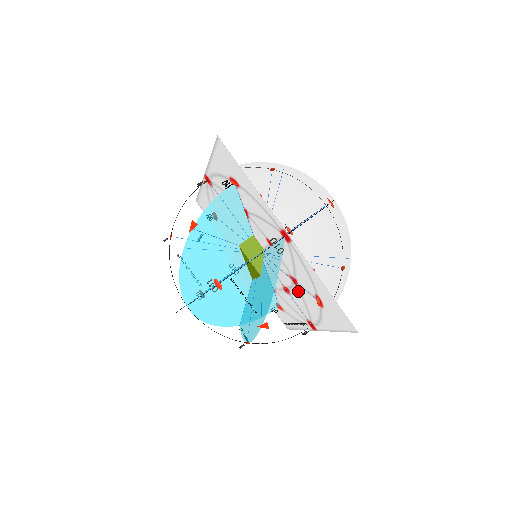
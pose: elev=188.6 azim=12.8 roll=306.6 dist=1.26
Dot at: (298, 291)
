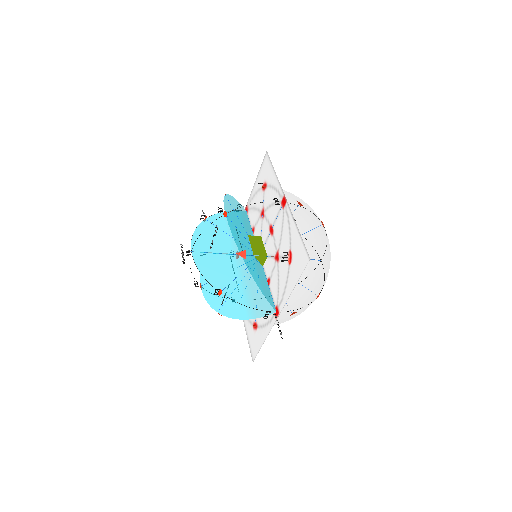
Dot at: occluded
